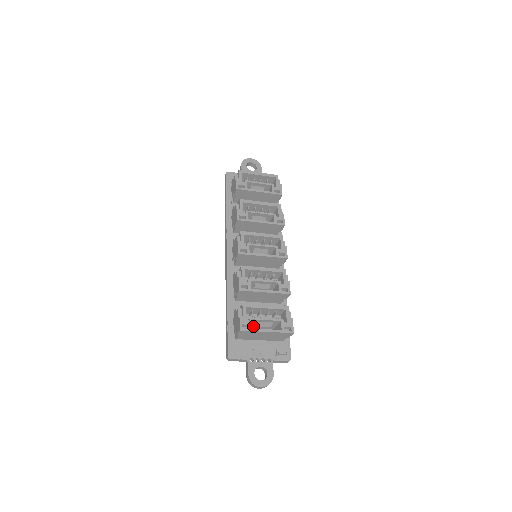
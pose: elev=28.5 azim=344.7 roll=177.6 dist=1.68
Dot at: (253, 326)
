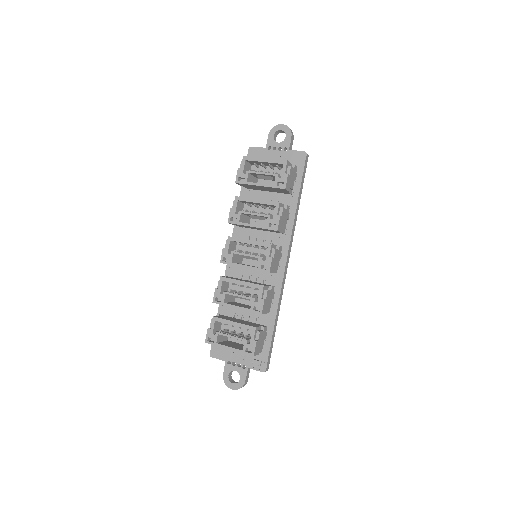
Dot at: occluded
